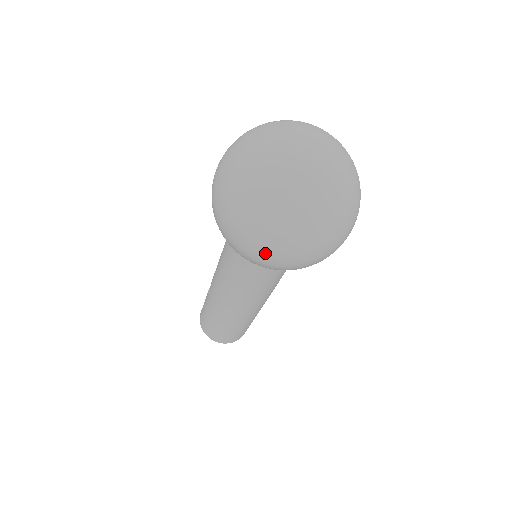
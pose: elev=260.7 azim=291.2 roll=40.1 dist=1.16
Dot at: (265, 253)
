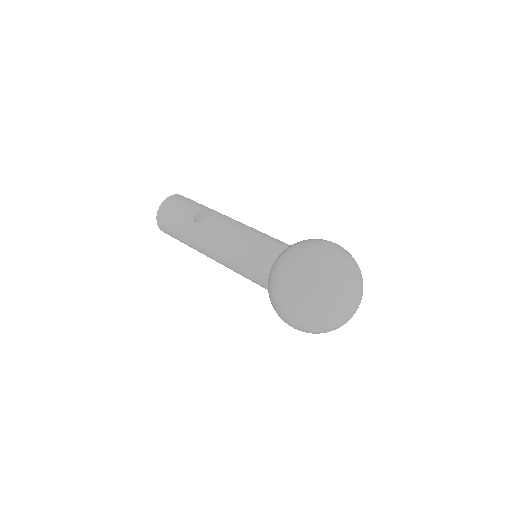
Dot at: (288, 320)
